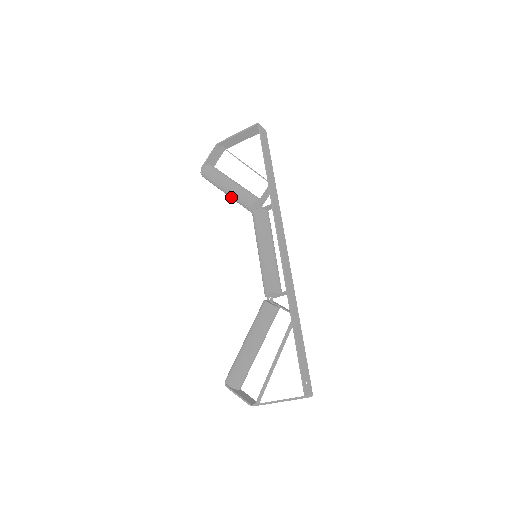
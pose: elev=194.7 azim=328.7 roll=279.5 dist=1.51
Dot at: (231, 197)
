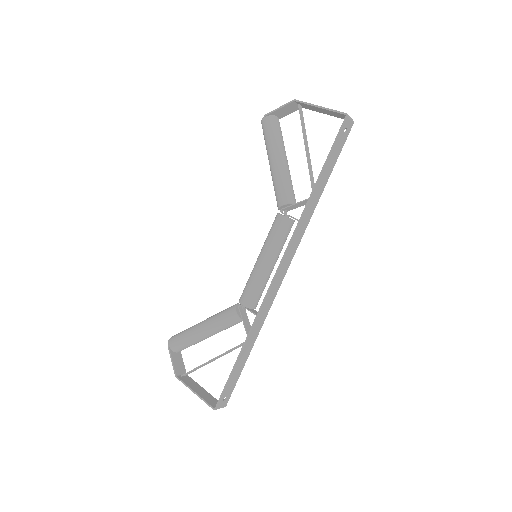
Dot at: (271, 175)
